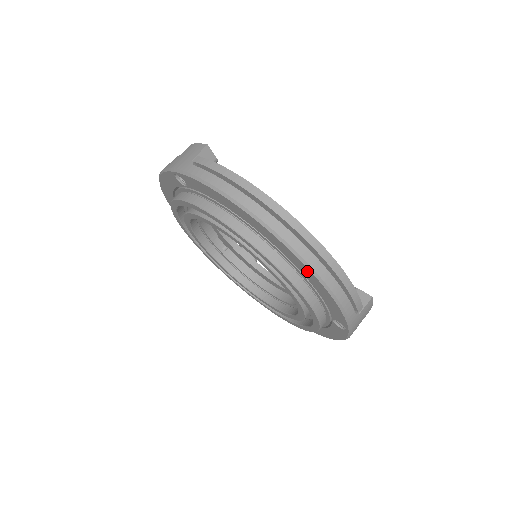
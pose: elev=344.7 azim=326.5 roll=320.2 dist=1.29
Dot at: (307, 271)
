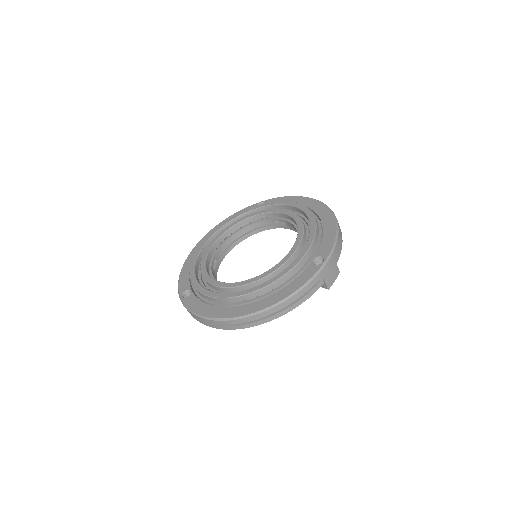
Dot at: (330, 217)
